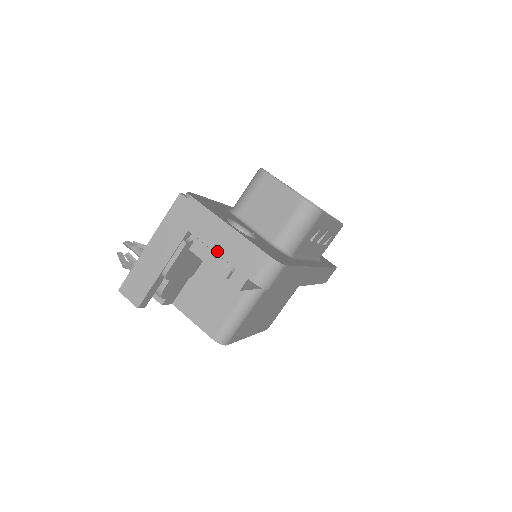
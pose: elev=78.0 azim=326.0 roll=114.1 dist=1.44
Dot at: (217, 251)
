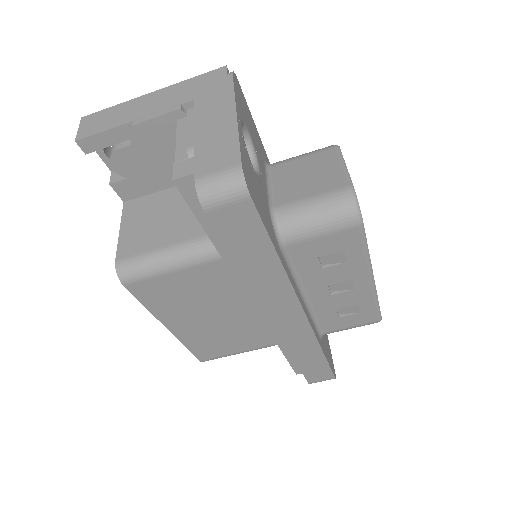
Dot at: (198, 130)
